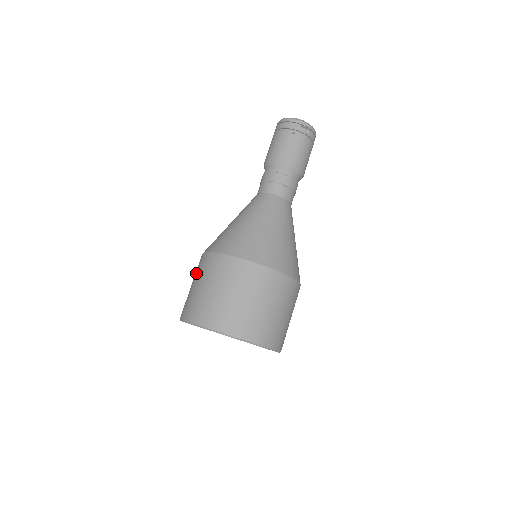
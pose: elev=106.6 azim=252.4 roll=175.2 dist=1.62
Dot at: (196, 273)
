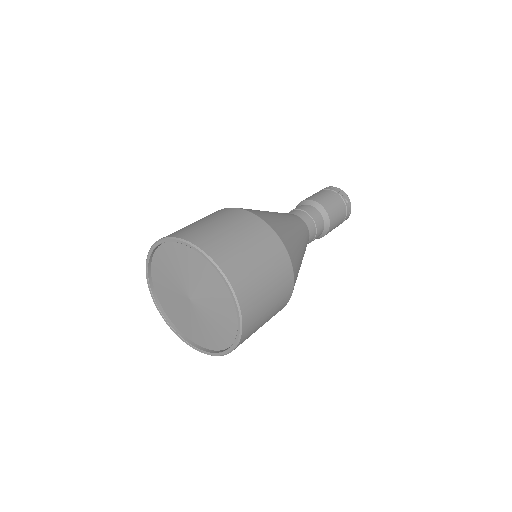
Dot at: occluded
